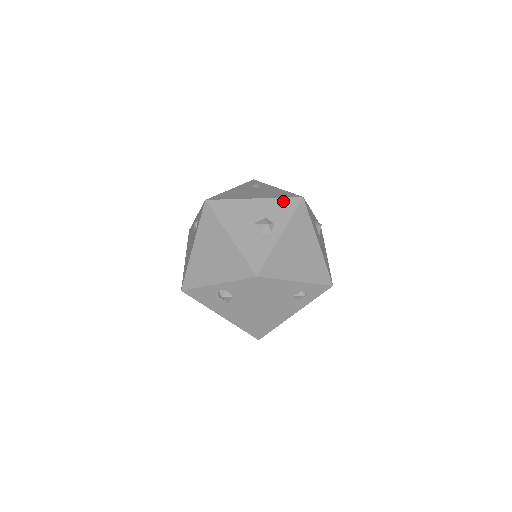
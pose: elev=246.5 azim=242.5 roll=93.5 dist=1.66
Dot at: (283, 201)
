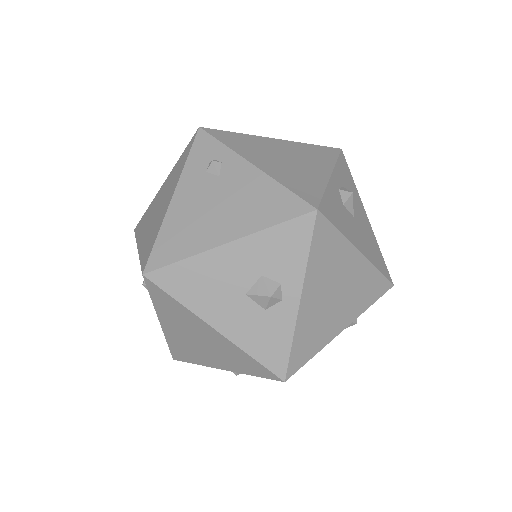
Dot at: (282, 232)
